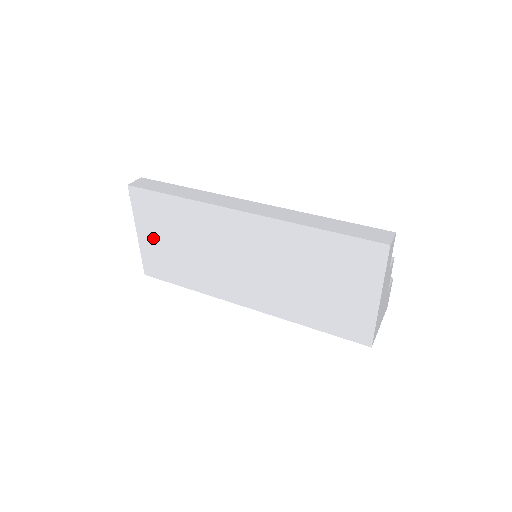
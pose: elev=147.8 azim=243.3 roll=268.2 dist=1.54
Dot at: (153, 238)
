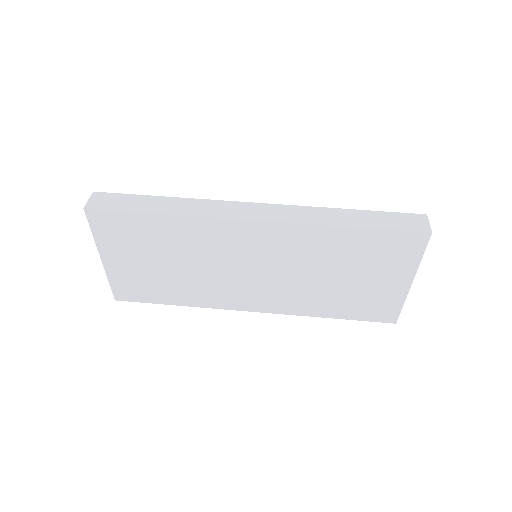
Dot at: (126, 262)
